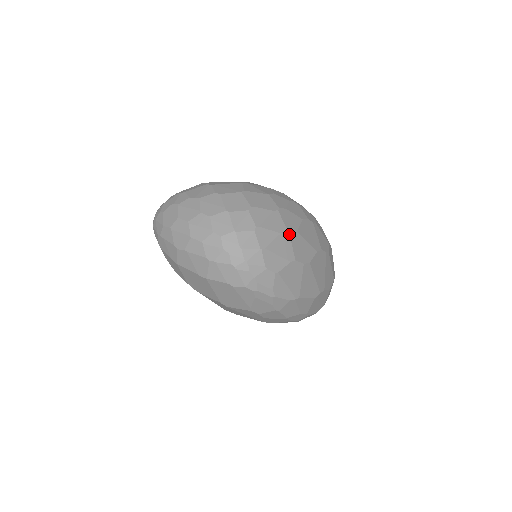
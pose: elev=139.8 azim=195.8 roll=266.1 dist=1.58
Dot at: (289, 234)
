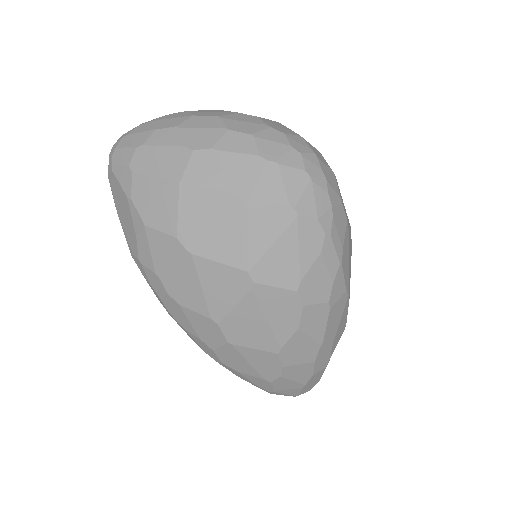
Dot at: occluded
